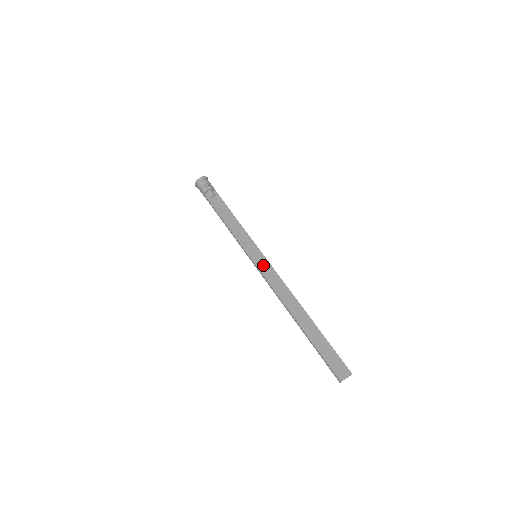
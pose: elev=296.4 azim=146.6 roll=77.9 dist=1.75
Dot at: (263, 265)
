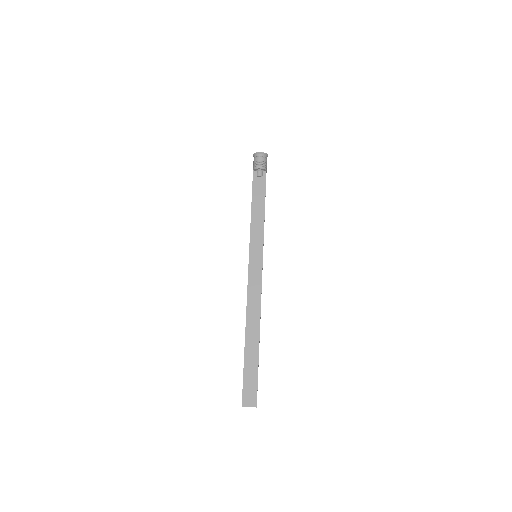
Dot at: (255, 268)
